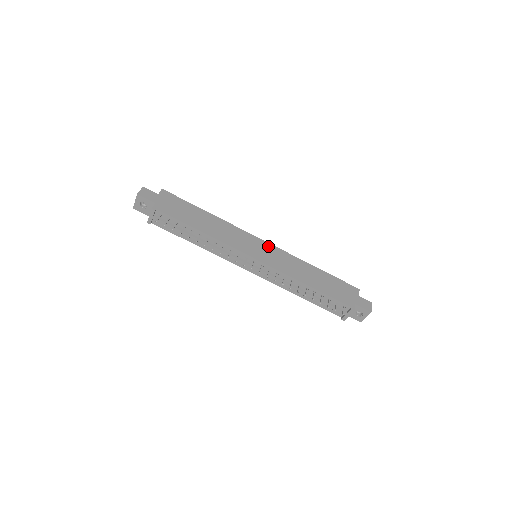
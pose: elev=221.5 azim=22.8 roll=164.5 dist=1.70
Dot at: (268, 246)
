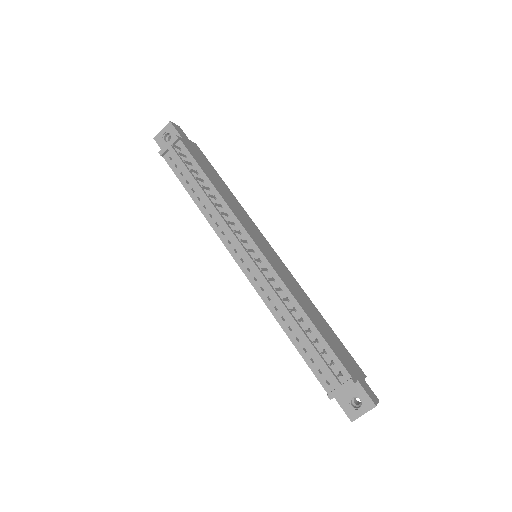
Dot at: (276, 255)
